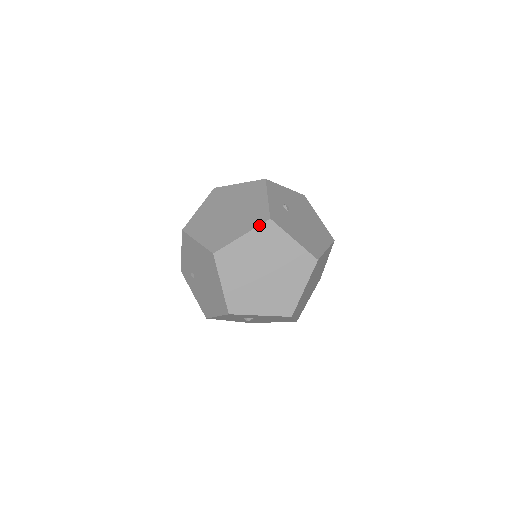
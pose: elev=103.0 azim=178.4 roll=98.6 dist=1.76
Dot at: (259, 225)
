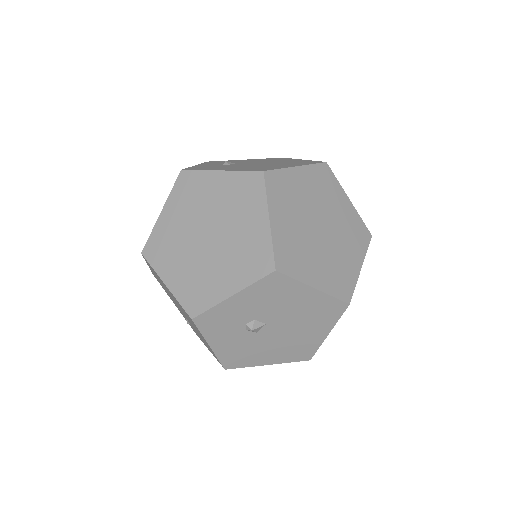
Dot at: (173, 186)
